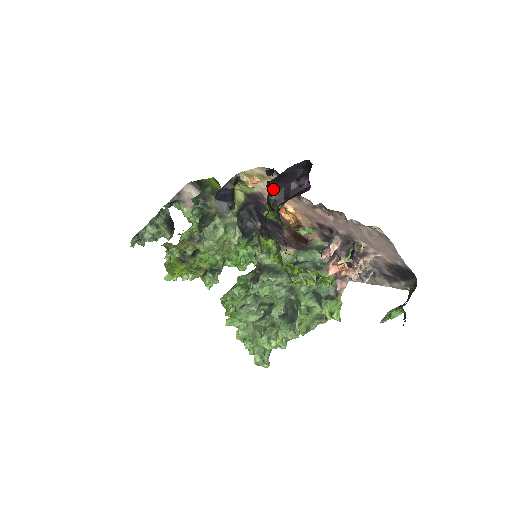
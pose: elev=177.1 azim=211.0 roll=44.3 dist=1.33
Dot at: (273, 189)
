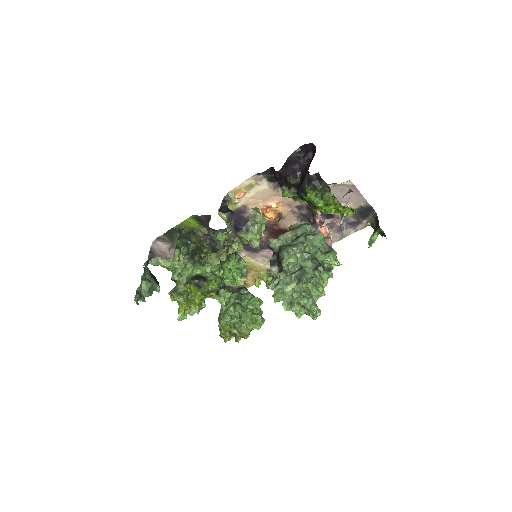
Dot at: (287, 172)
